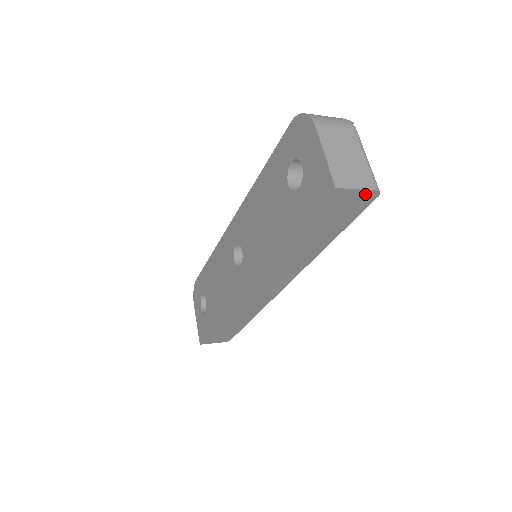
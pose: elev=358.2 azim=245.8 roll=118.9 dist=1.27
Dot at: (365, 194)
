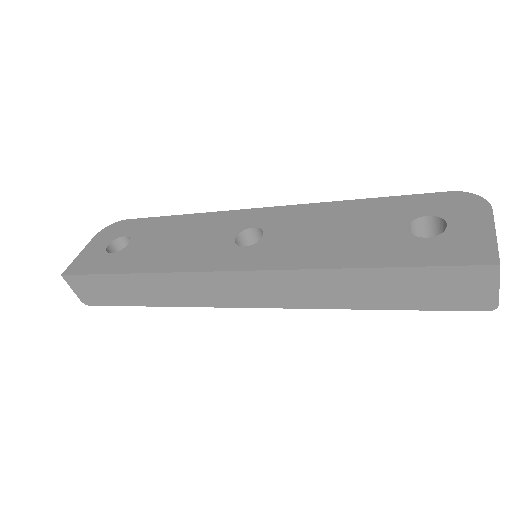
Dot at: (489, 297)
